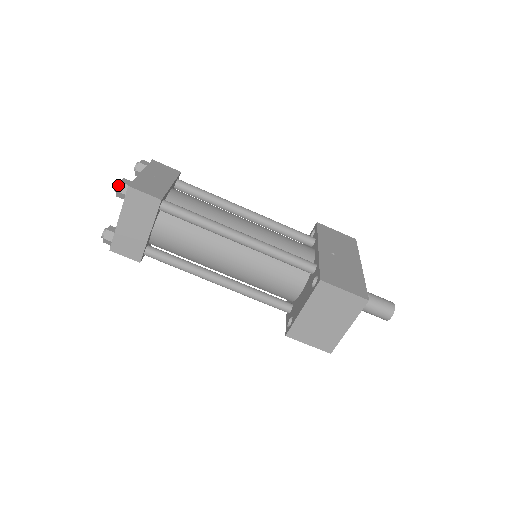
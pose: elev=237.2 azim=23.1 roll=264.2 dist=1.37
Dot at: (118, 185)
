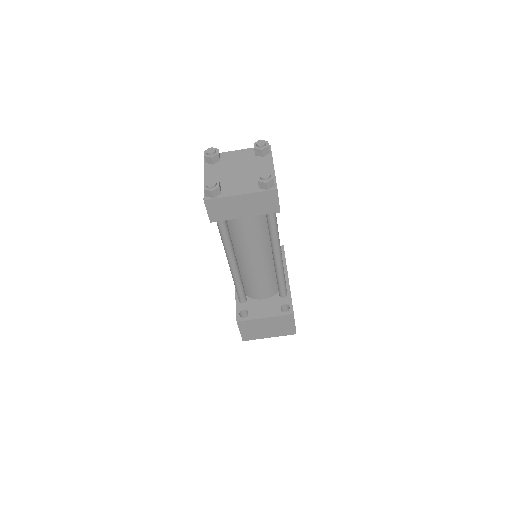
Dot at: (271, 180)
